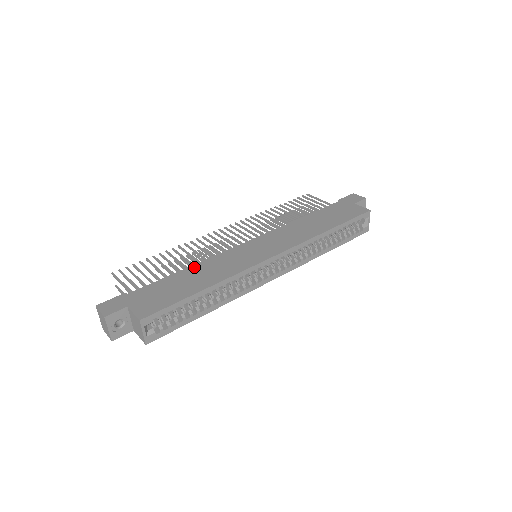
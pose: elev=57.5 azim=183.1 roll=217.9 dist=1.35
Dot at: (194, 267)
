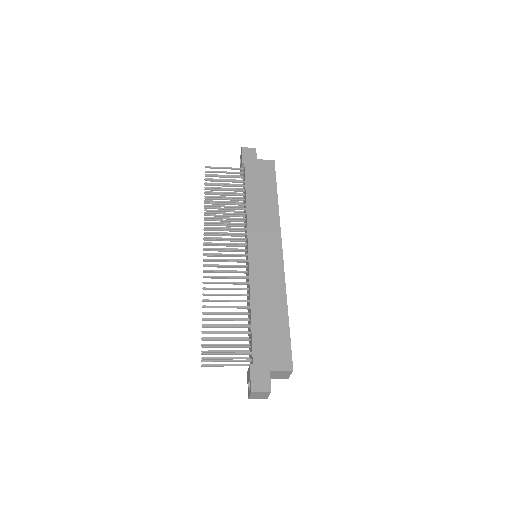
Dot at: (254, 303)
